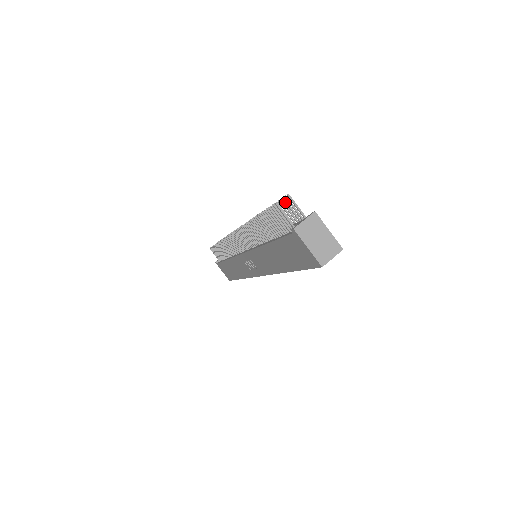
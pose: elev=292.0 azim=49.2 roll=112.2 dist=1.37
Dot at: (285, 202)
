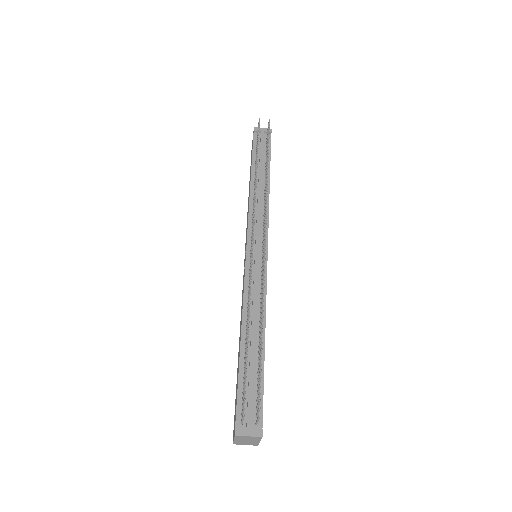
Dot at: (258, 401)
